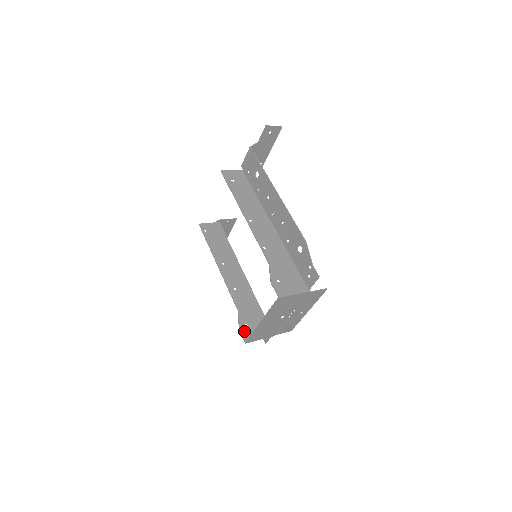
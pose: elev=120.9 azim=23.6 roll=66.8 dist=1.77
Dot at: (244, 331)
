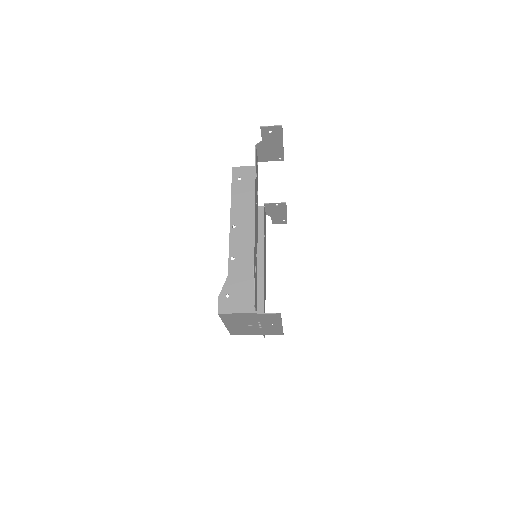
Dot at: occluded
